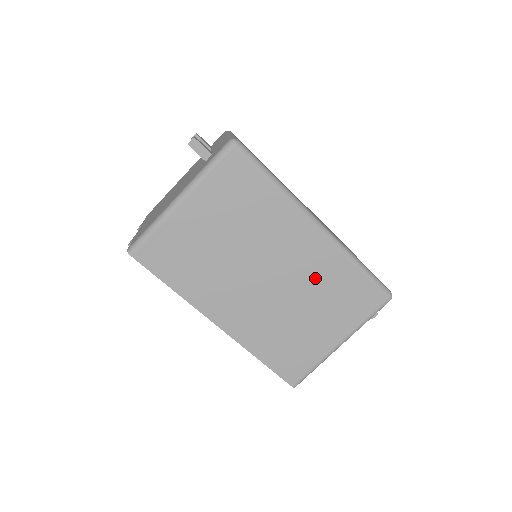
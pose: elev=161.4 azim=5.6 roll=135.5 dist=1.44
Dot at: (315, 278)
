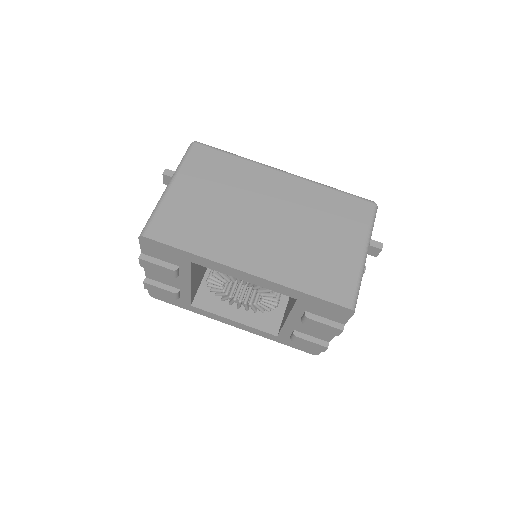
Dot at: (306, 207)
